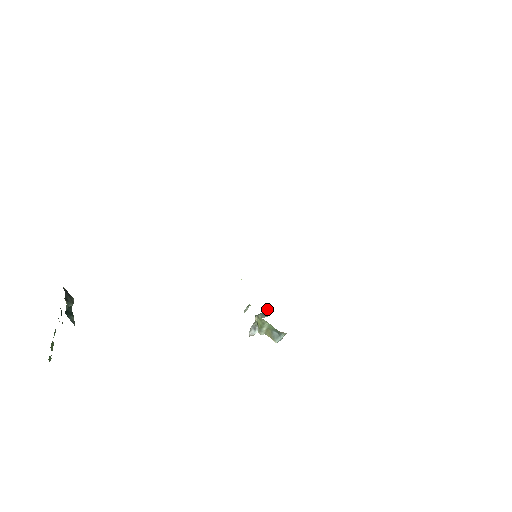
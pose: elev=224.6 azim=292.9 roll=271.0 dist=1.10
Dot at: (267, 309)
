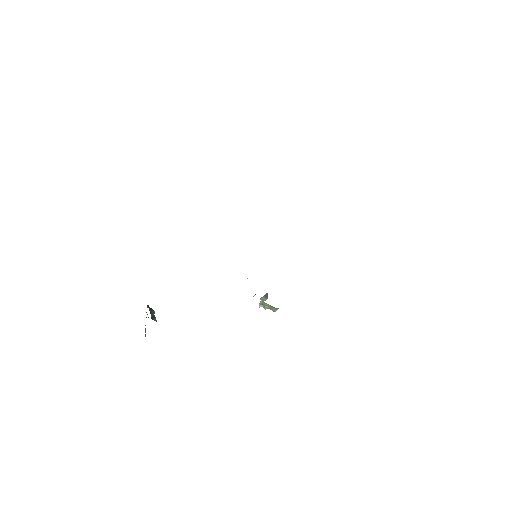
Dot at: (267, 294)
